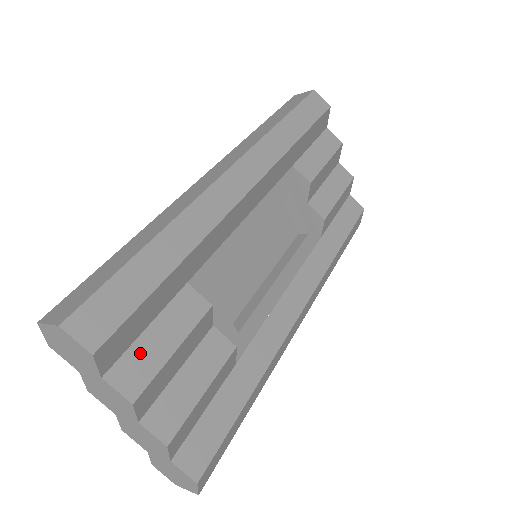
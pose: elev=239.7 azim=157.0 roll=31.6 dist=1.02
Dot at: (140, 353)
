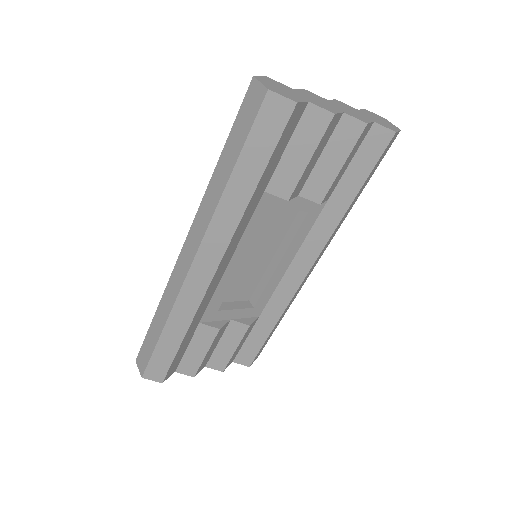
Dot at: (188, 360)
